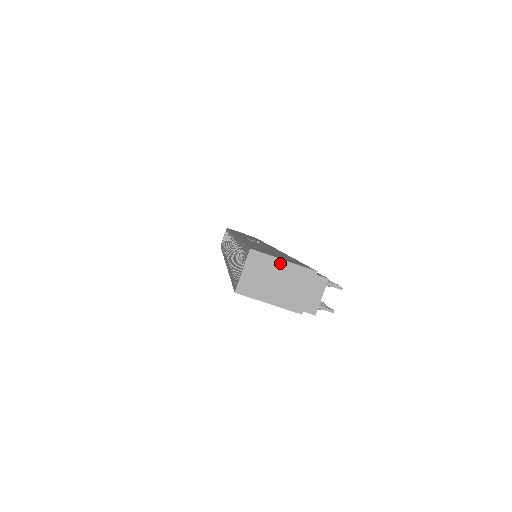
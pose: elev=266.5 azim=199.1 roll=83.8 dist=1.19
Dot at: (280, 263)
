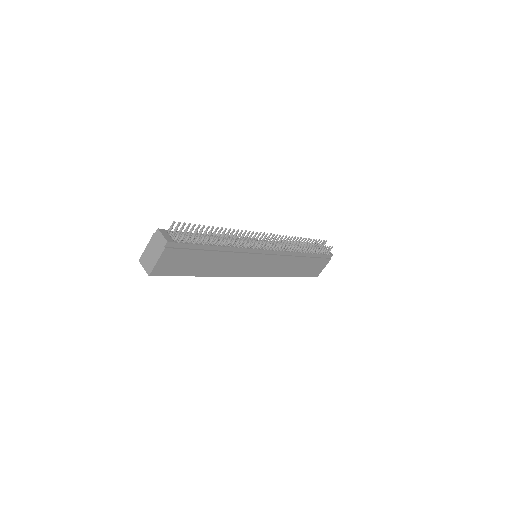
Dot at: (146, 249)
